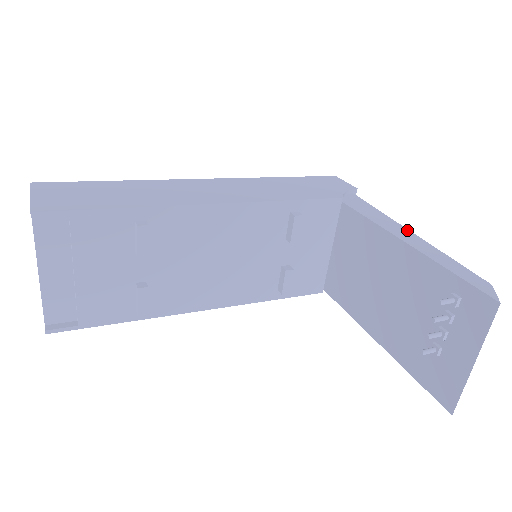
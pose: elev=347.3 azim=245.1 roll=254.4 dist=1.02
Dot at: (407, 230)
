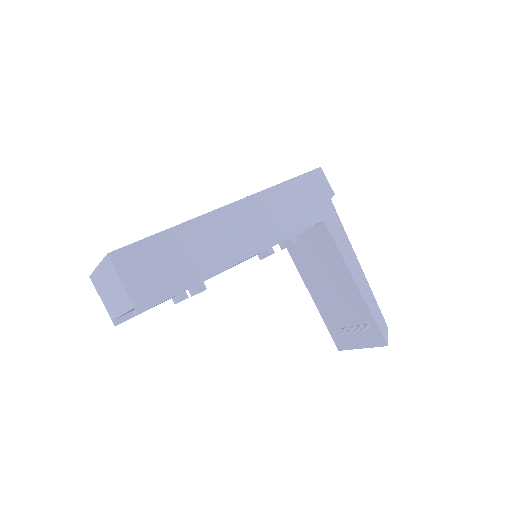
Dot at: (358, 264)
